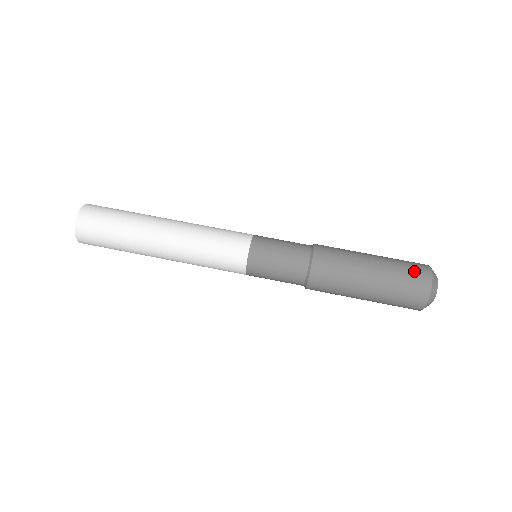
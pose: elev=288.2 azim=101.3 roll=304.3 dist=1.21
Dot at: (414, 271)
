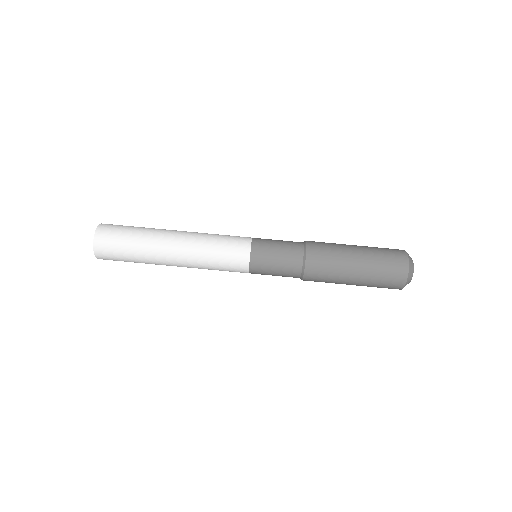
Dot at: (391, 280)
